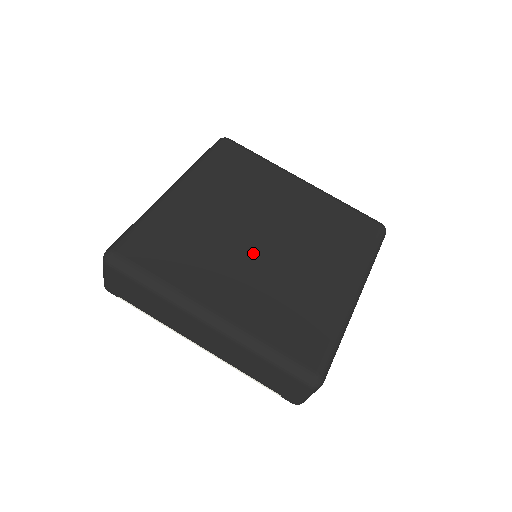
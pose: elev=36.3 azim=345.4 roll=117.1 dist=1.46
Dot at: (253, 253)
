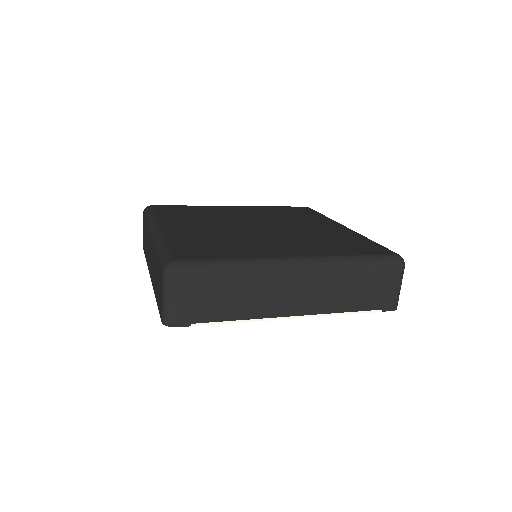
Dot at: (266, 233)
